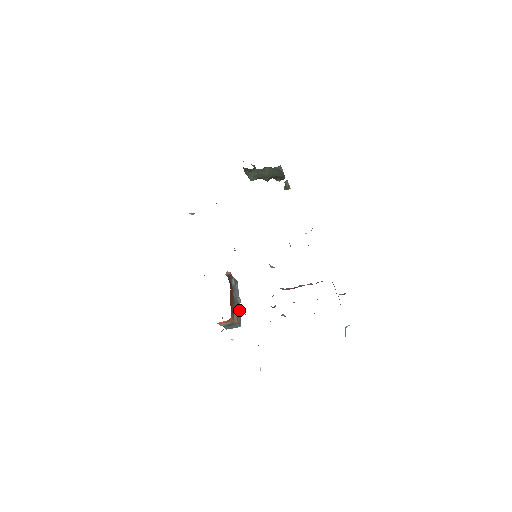
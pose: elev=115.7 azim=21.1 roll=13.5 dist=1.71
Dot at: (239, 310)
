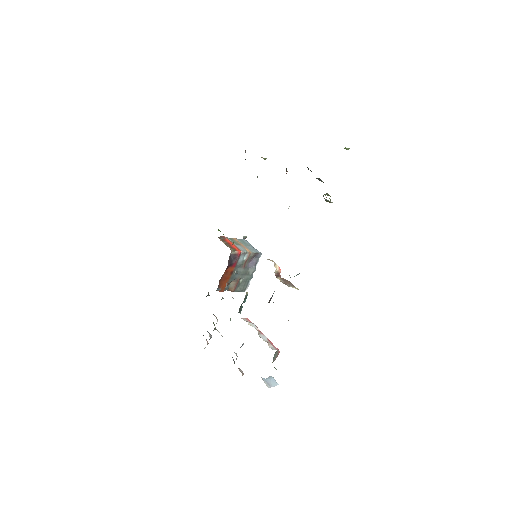
Dot at: (247, 279)
